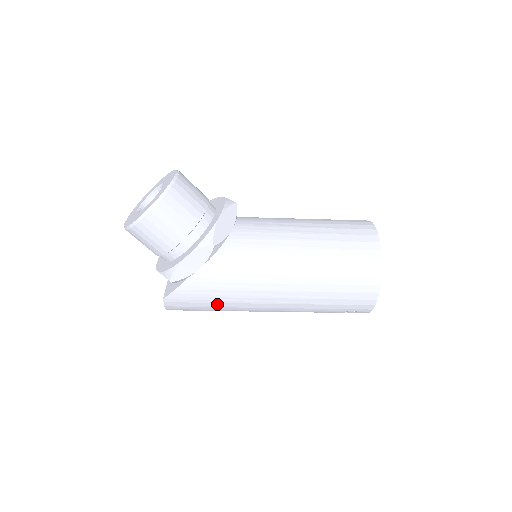
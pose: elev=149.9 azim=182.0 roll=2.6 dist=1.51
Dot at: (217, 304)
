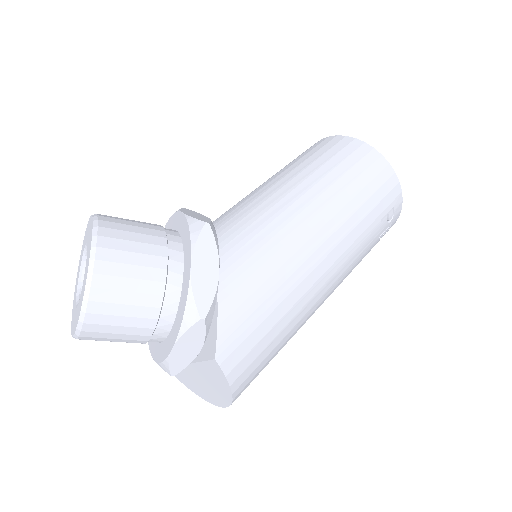
Dot at: (279, 310)
